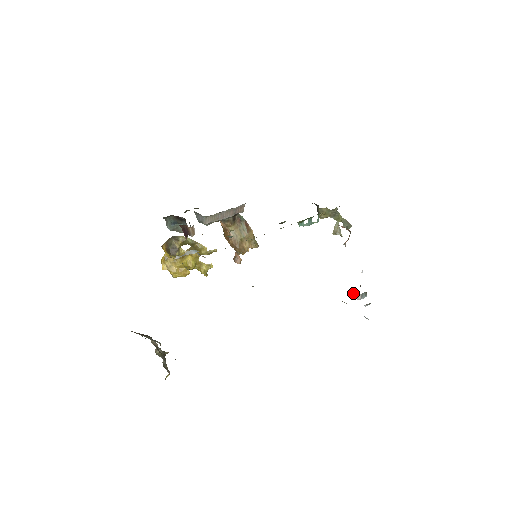
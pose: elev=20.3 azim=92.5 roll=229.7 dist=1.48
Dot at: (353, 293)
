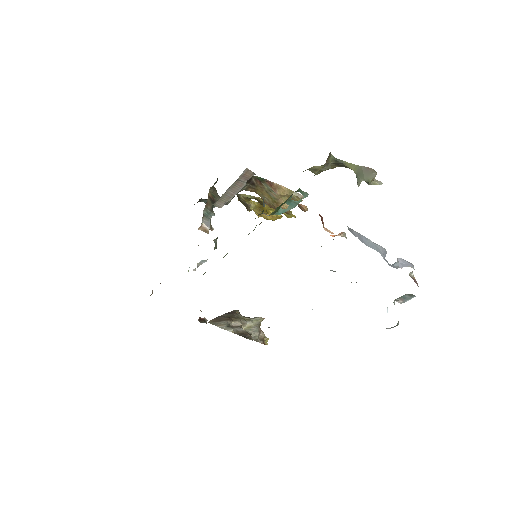
Dot at: occluded
